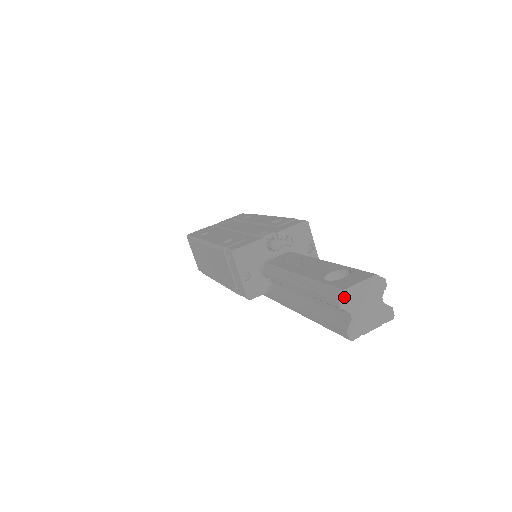
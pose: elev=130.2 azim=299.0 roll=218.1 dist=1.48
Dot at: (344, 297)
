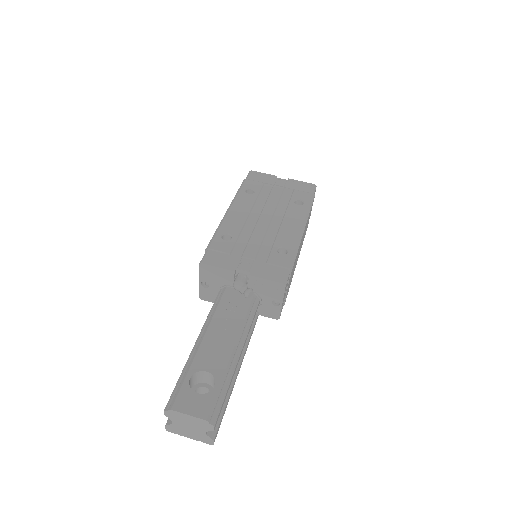
Dot at: (170, 412)
